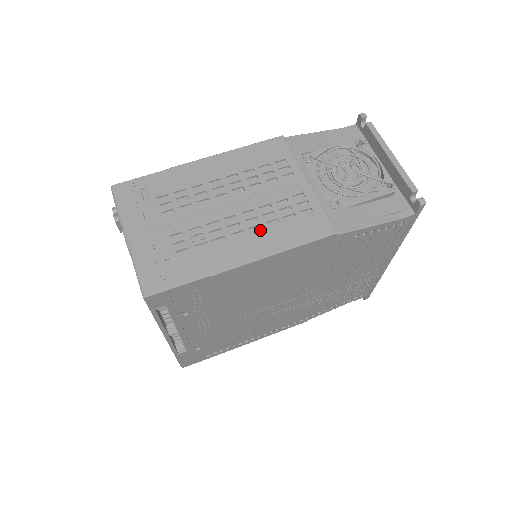
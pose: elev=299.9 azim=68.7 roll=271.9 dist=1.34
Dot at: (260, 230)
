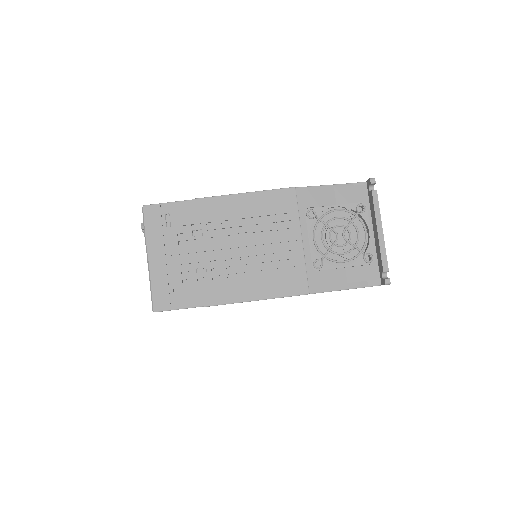
Dot at: (251, 277)
